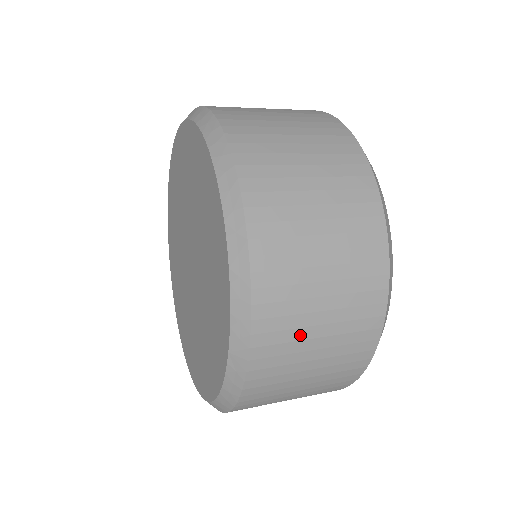
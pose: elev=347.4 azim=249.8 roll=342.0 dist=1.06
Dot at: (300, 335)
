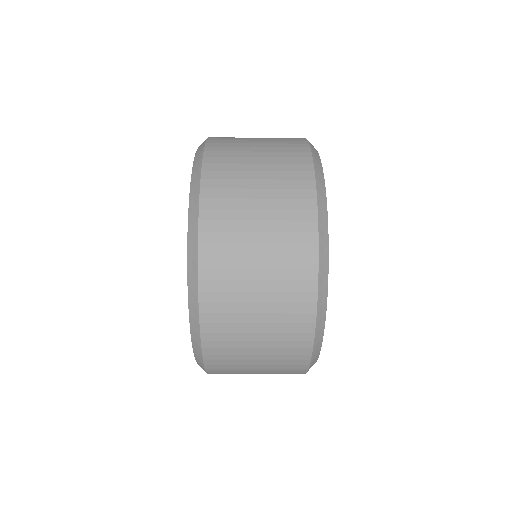
Dot at: (241, 363)
